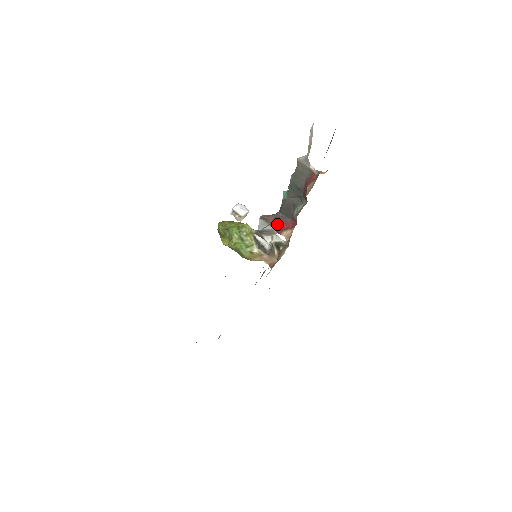
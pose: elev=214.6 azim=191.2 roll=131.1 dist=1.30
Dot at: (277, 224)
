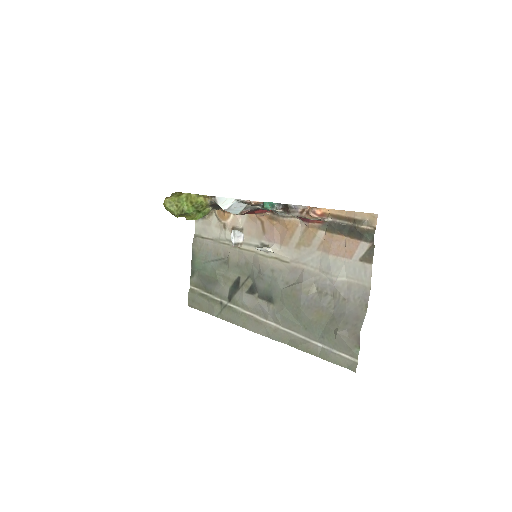
Dot at: (251, 212)
